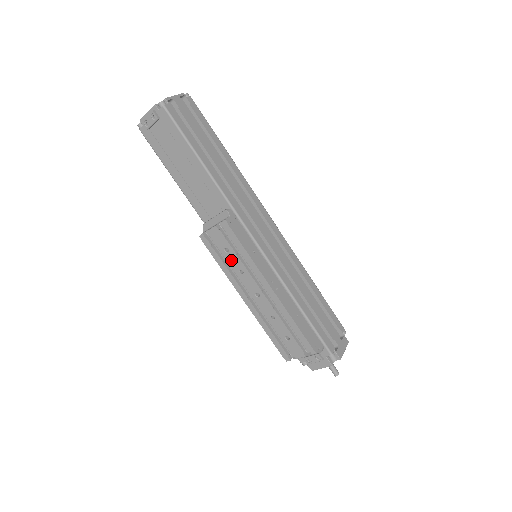
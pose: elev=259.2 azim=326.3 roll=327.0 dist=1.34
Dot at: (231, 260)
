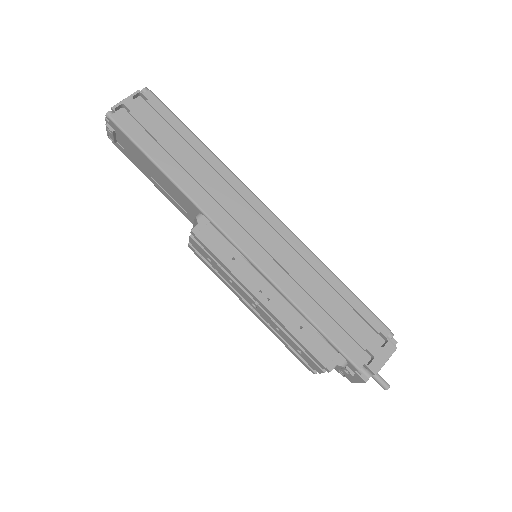
Dot at: (218, 269)
